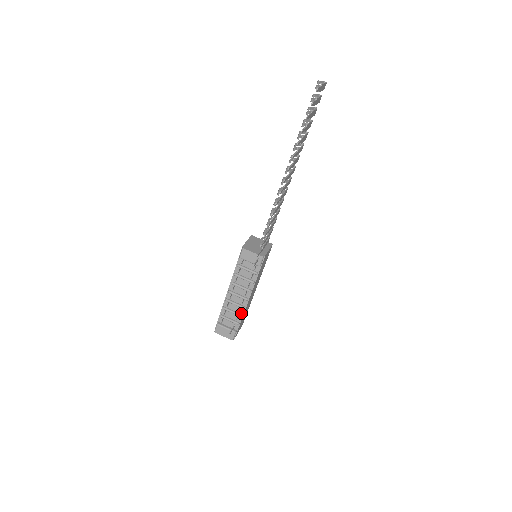
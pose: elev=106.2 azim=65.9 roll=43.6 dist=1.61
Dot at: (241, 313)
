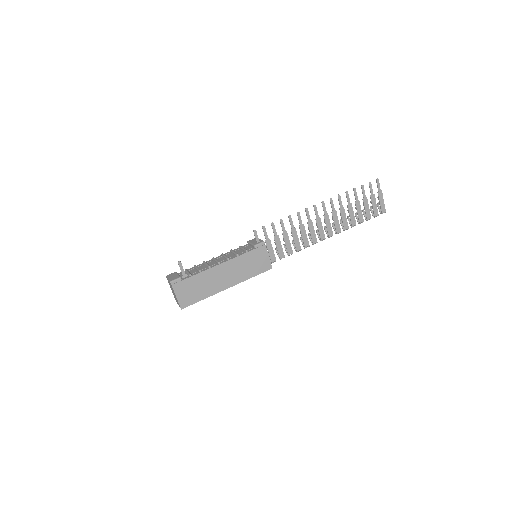
Dot at: (202, 271)
